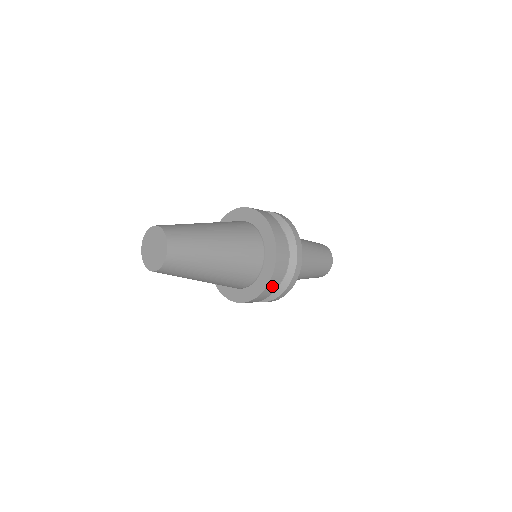
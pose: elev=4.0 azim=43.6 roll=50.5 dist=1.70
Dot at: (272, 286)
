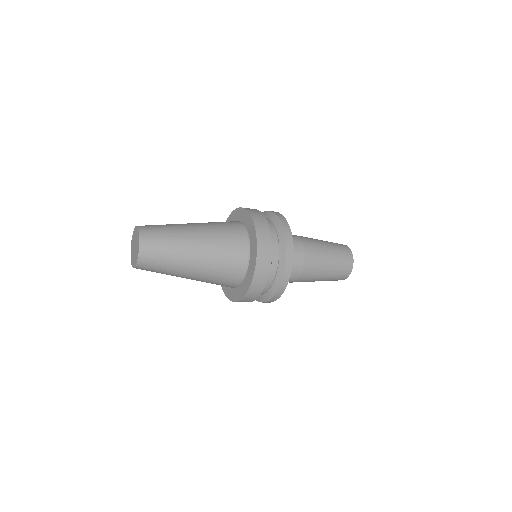
Dot at: (262, 272)
